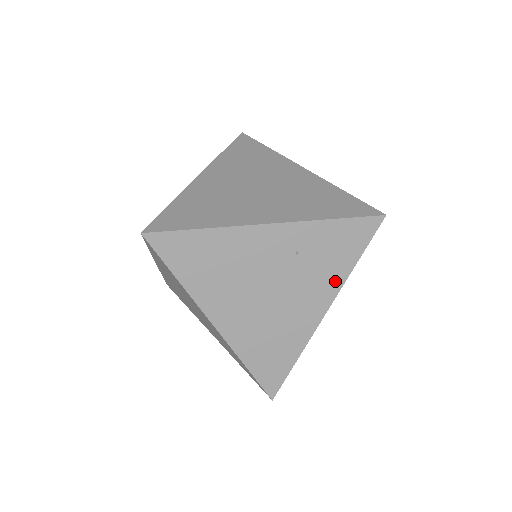
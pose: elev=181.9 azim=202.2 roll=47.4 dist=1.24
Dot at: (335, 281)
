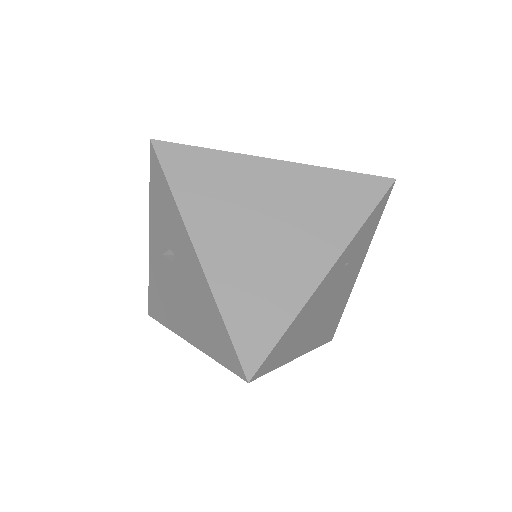
Dot at: (365, 250)
